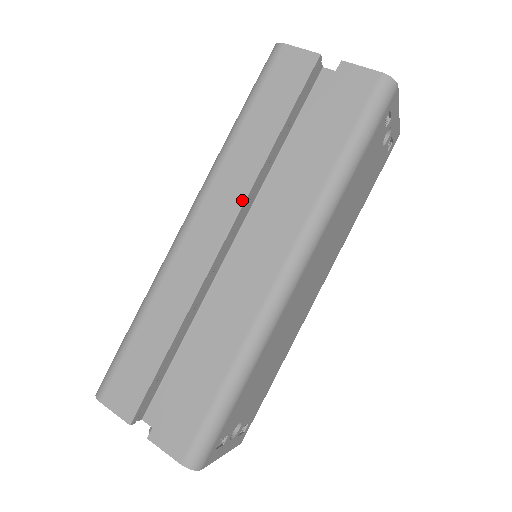
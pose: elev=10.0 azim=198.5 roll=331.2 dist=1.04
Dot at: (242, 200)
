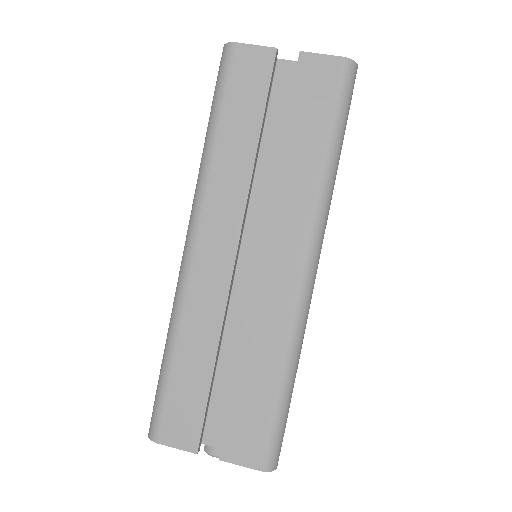
Dot at: (242, 211)
